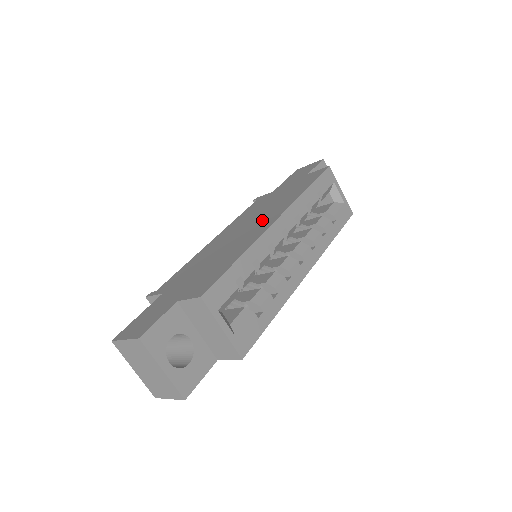
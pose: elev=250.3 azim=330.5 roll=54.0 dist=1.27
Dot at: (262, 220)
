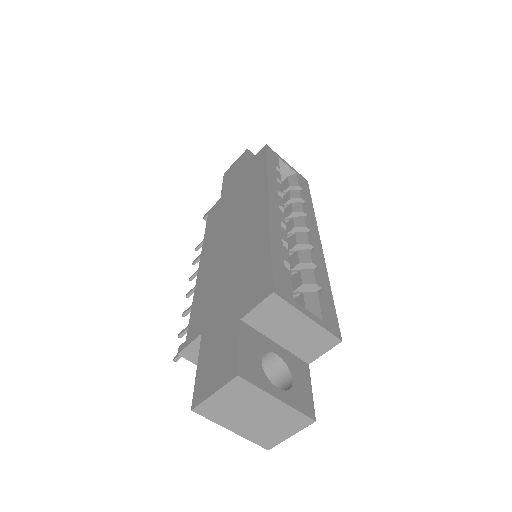
Dot at: (248, 213)
